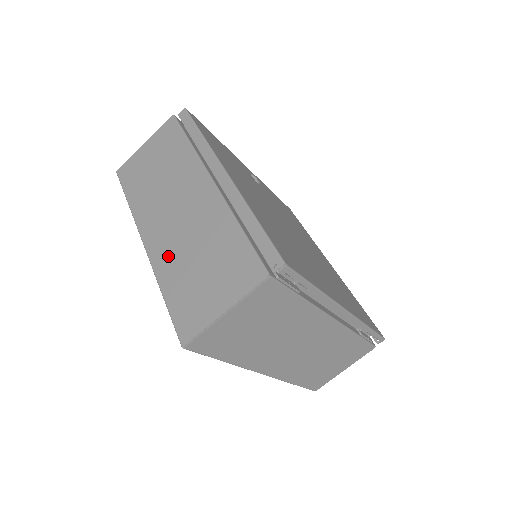
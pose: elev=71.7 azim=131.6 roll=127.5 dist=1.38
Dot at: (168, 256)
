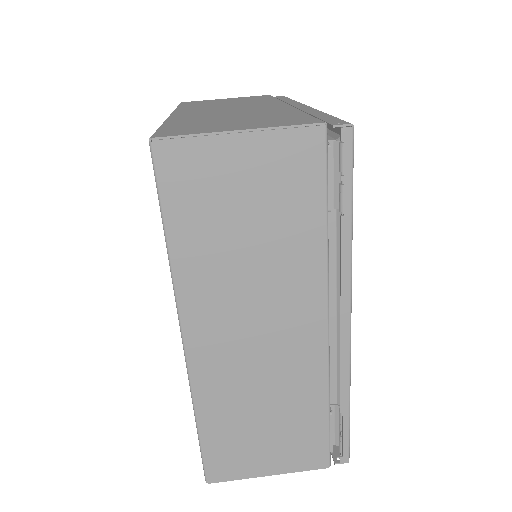
Dot at: (195, 116)
